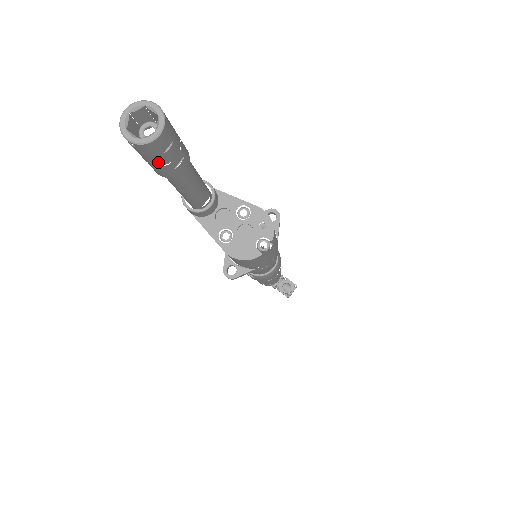
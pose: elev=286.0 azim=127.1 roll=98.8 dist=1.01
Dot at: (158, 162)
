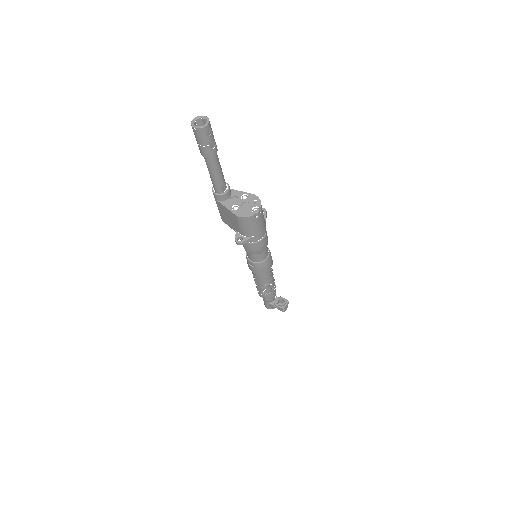
Dot at: (205, 143)
